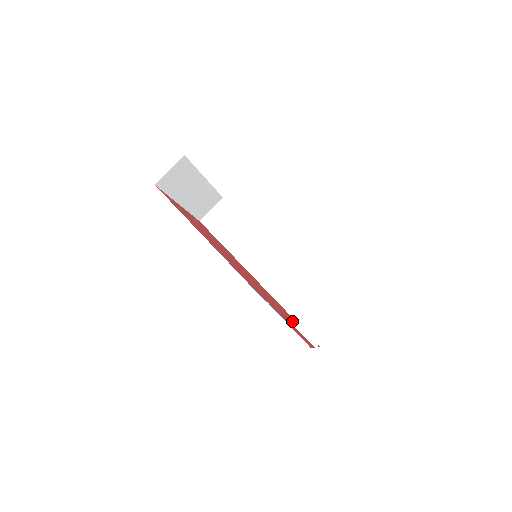
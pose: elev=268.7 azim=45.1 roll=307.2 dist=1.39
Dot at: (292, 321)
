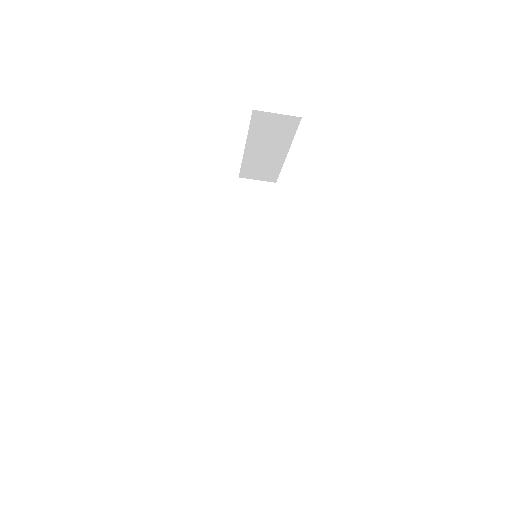
Dot at: occluded
